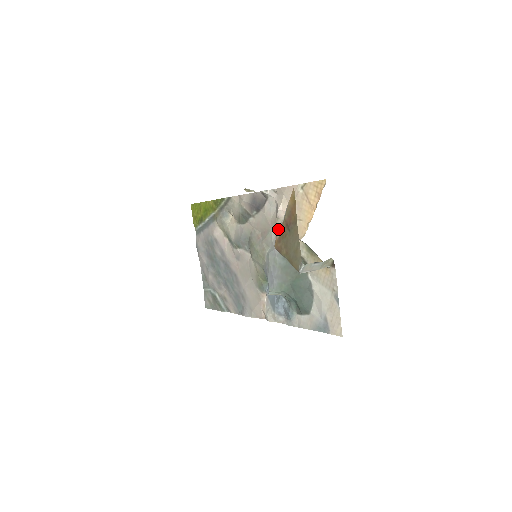
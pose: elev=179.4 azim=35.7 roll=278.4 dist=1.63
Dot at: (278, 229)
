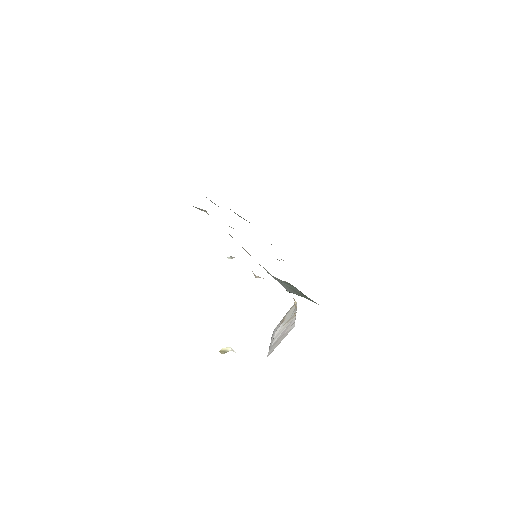
Dot at: occluded
